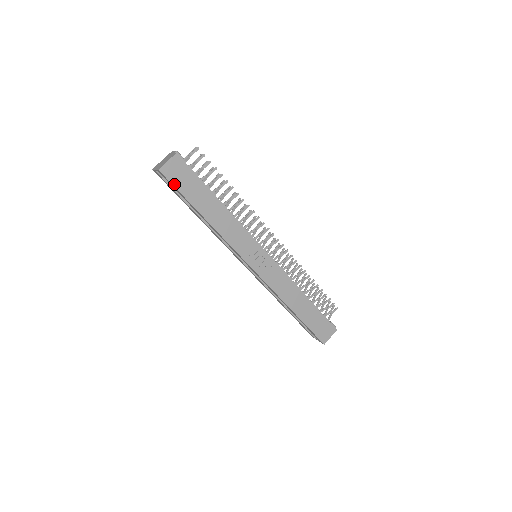
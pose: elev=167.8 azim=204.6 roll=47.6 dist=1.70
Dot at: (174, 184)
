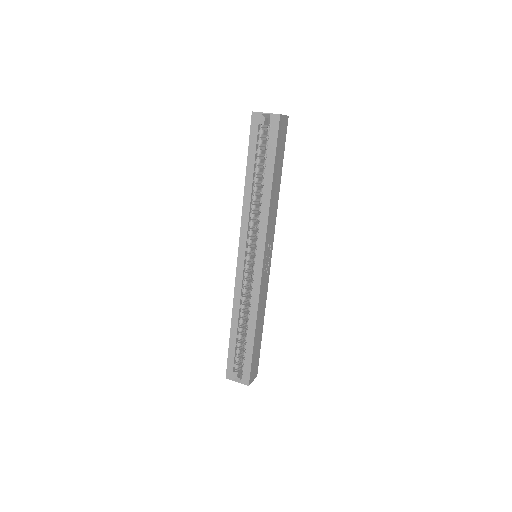
Dot at: (278, 136)
